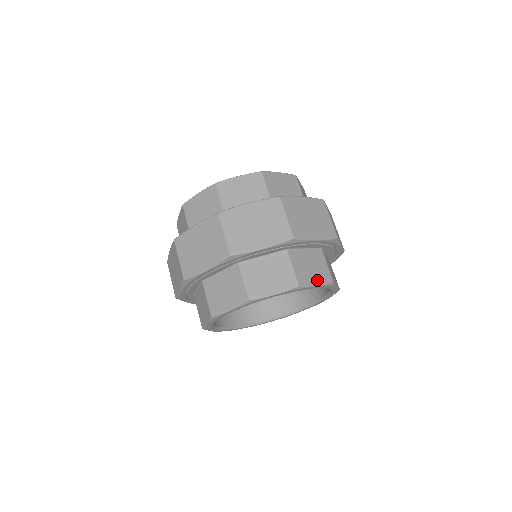
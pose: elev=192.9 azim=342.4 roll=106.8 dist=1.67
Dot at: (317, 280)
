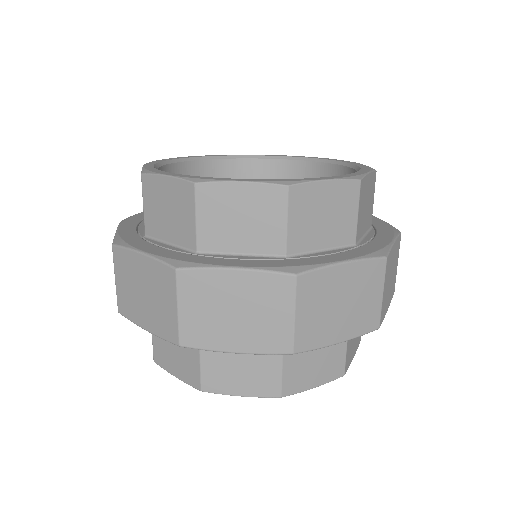
Dot at: (354, 351)
